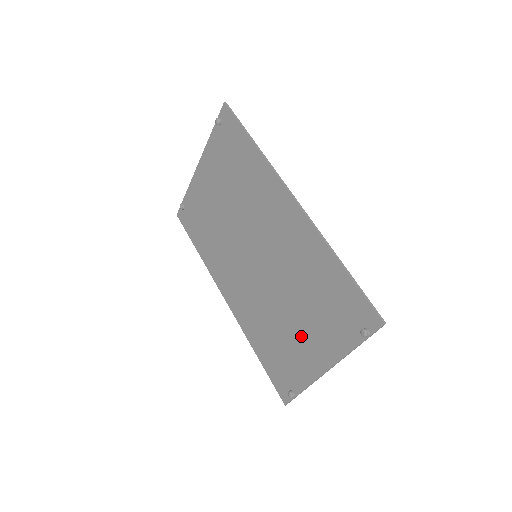
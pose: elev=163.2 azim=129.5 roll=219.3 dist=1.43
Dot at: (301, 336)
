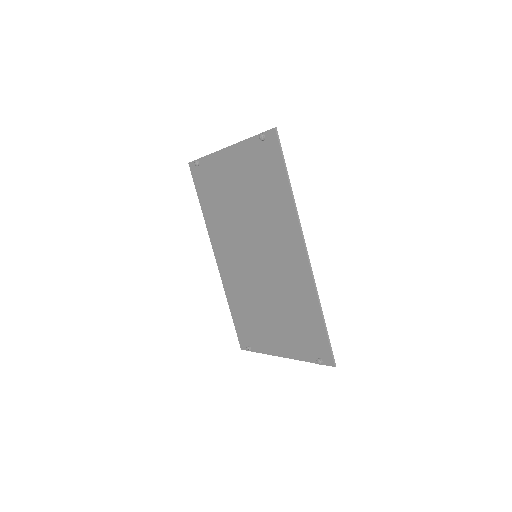
Dot at: (272, 327)
